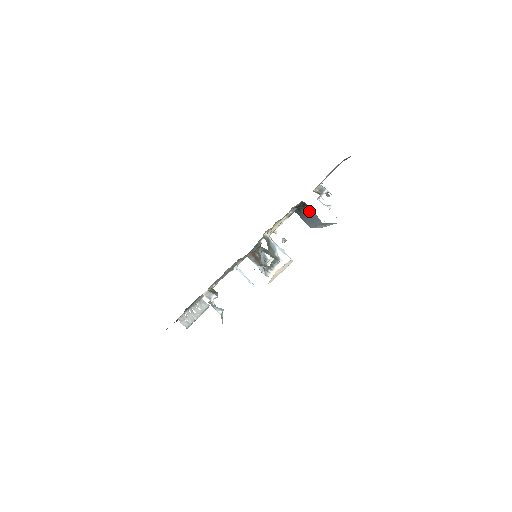
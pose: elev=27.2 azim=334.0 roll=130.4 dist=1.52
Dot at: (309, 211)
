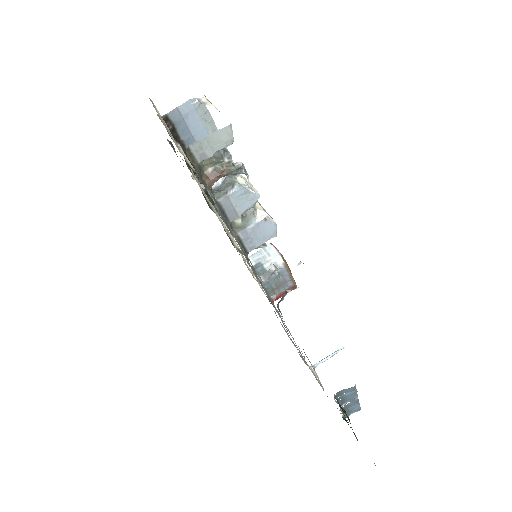
Dot at: (183, 129)
